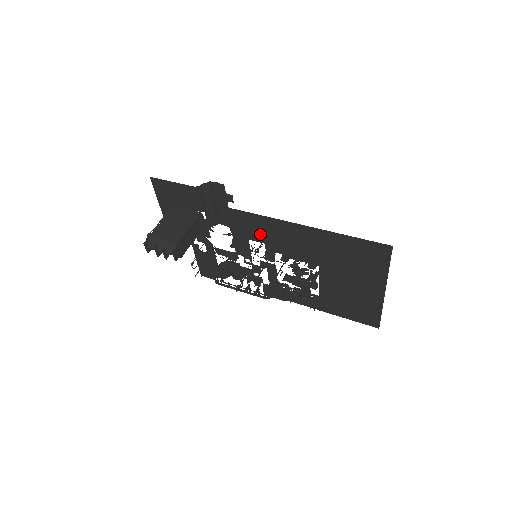
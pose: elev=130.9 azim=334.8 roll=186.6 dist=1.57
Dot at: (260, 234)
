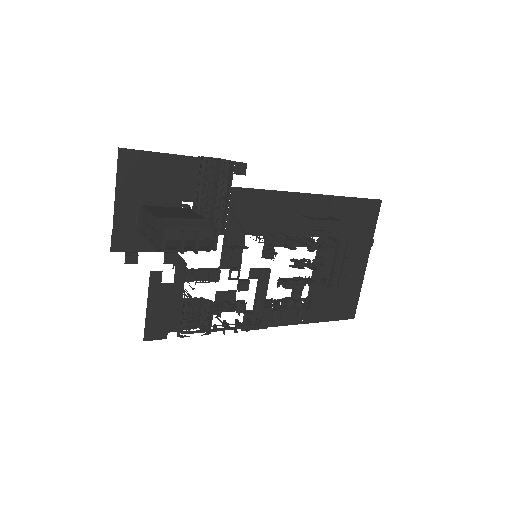
Dot at: (262, 222)
